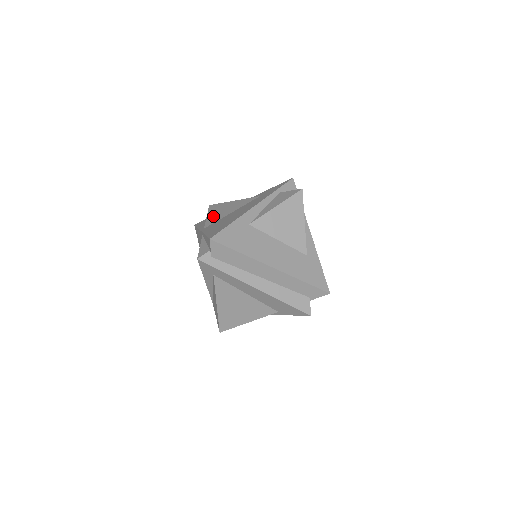
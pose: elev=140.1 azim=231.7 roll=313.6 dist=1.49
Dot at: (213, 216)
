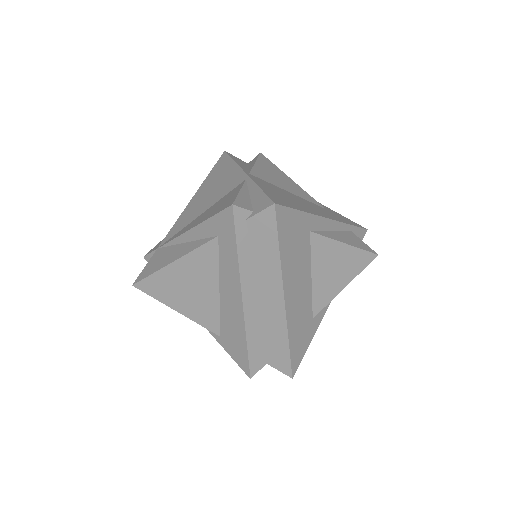
Dot at: (264, 171)
